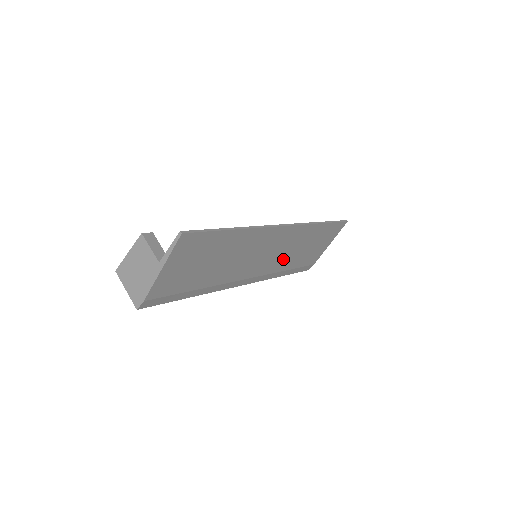
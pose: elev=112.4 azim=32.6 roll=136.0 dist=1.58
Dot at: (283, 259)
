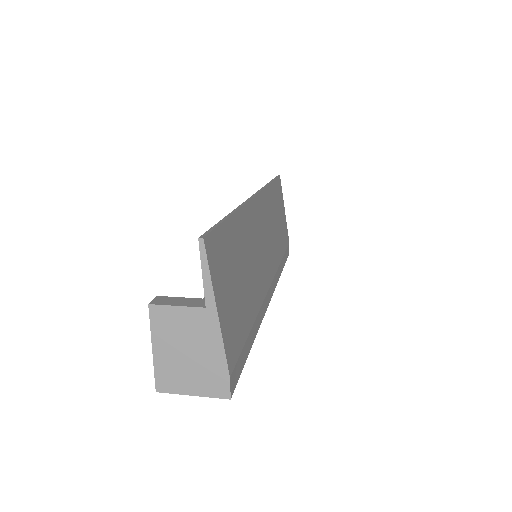
Dot at: (274, 245)
